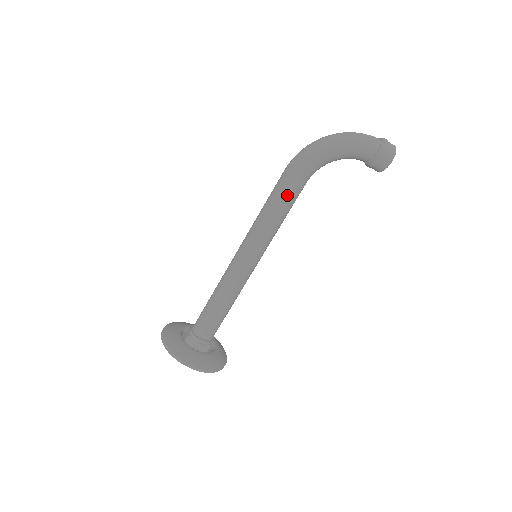
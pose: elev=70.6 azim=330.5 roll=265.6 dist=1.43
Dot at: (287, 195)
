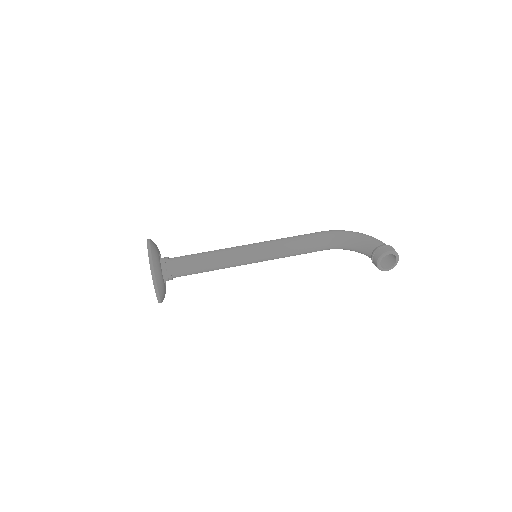
Dot at: (309, 235)
